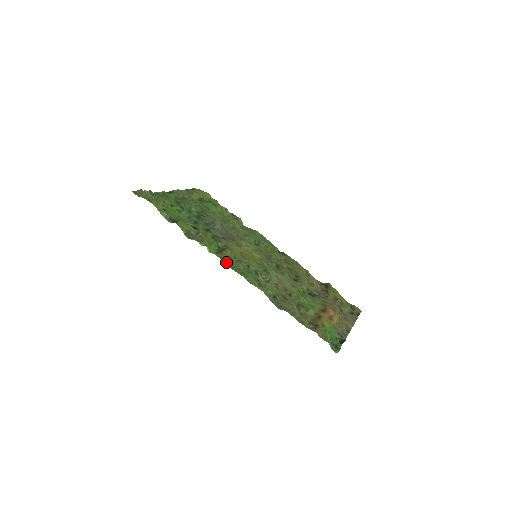
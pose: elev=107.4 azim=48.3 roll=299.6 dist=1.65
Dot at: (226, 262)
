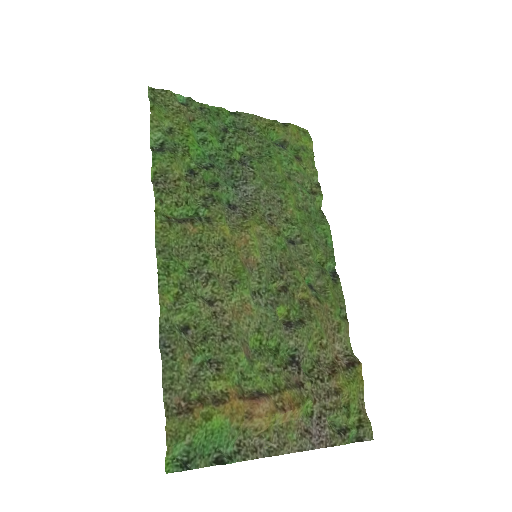
Dot at: (163, 238)
